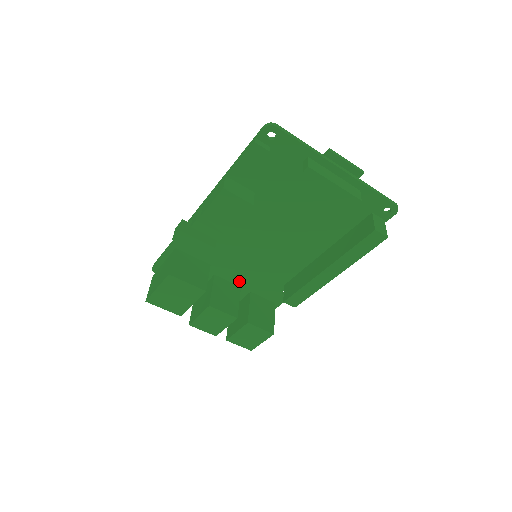
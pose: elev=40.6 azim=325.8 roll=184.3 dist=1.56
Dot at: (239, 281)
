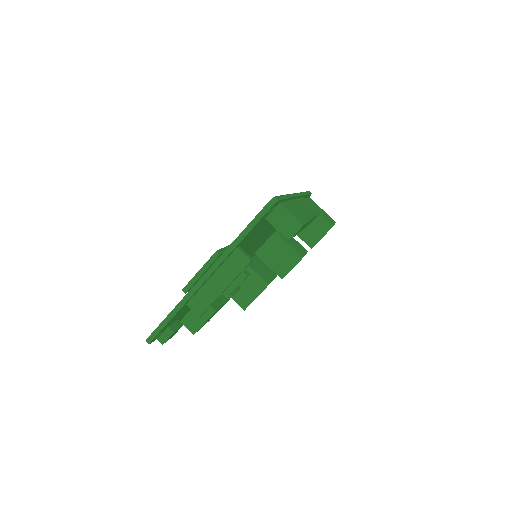
Dot at: (269, 236)
